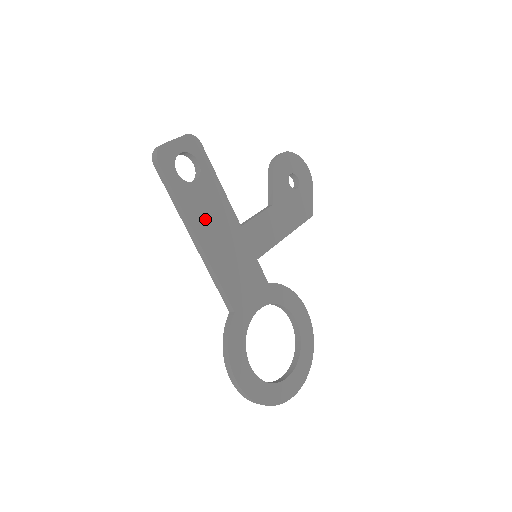
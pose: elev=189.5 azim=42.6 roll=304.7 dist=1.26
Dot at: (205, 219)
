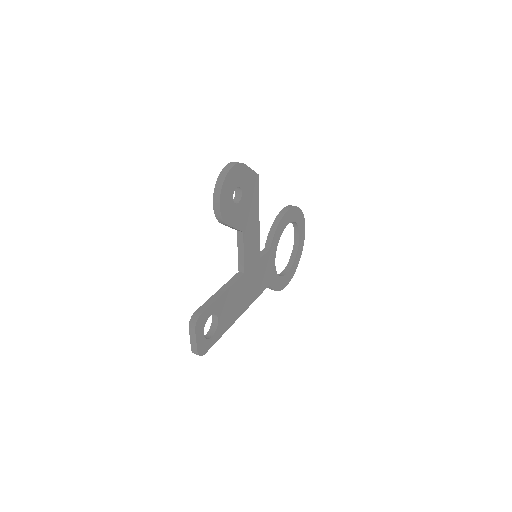
Dot at: (235, 309)
